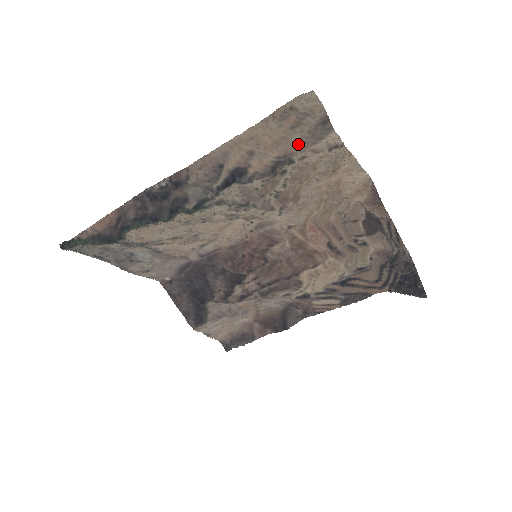
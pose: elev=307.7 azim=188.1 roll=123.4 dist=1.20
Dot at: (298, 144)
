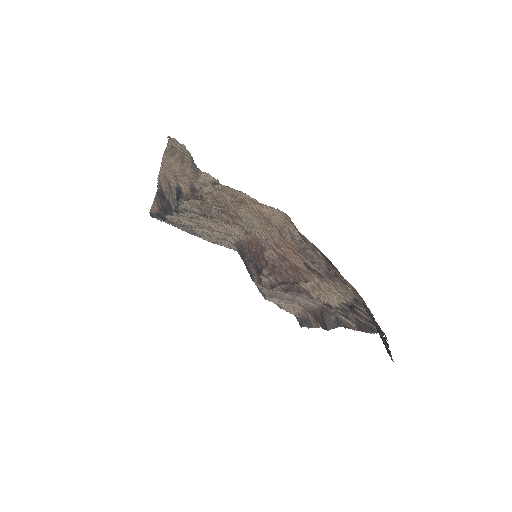
Dot at: (192, 176)
